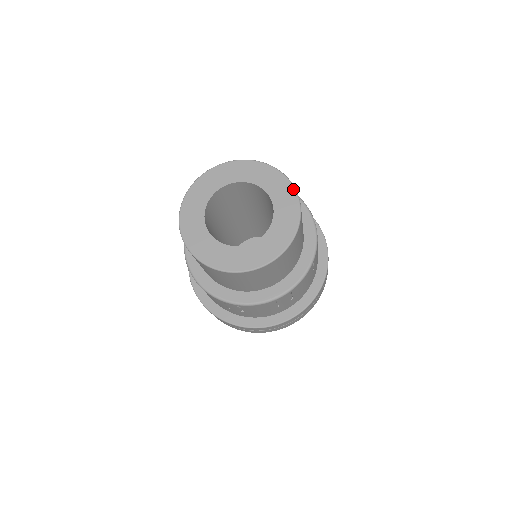
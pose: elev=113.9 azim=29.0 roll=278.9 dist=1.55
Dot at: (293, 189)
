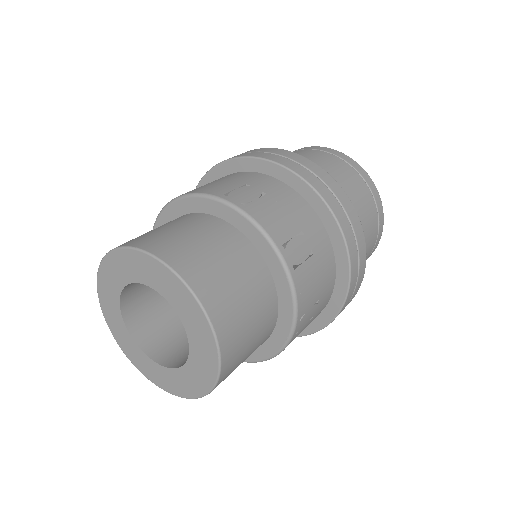
Dot at: (214, 379)
